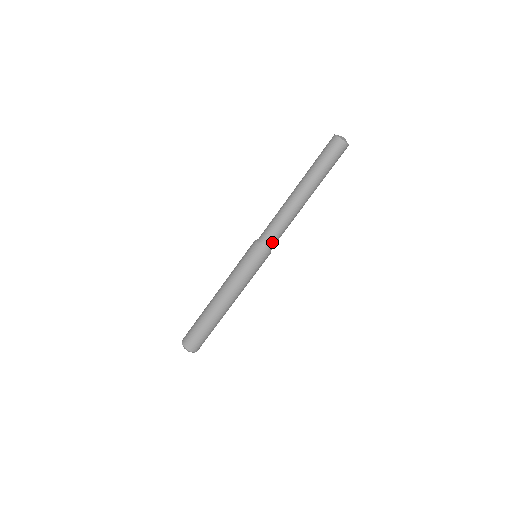
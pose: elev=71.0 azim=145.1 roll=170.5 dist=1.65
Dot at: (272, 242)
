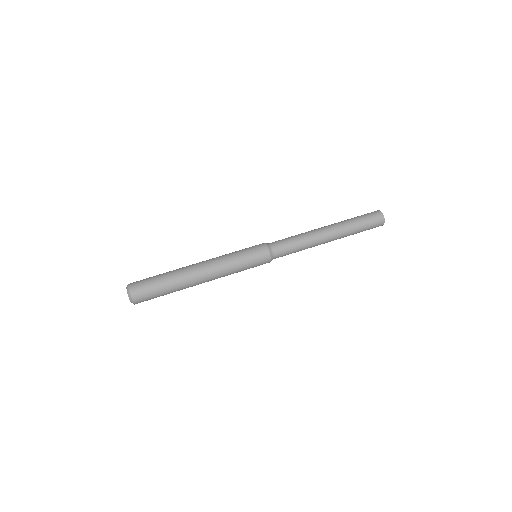
Dot at: (277, 243)
